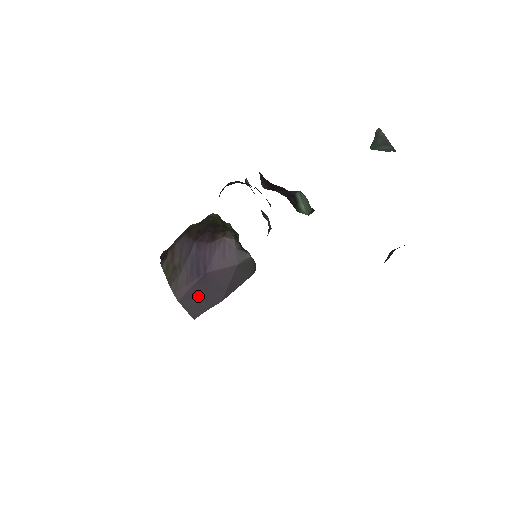
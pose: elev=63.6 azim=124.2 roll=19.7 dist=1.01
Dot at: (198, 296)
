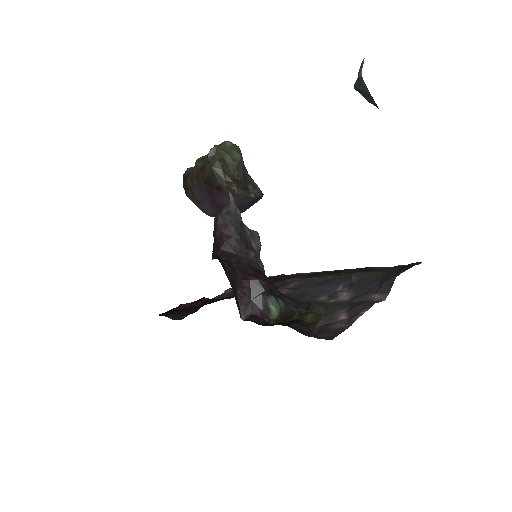
Dot at: occluded
